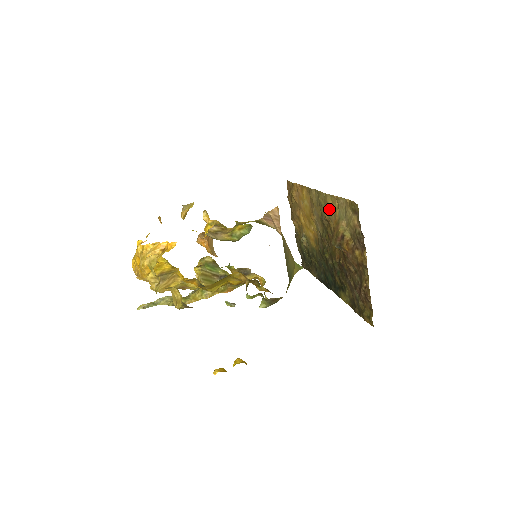
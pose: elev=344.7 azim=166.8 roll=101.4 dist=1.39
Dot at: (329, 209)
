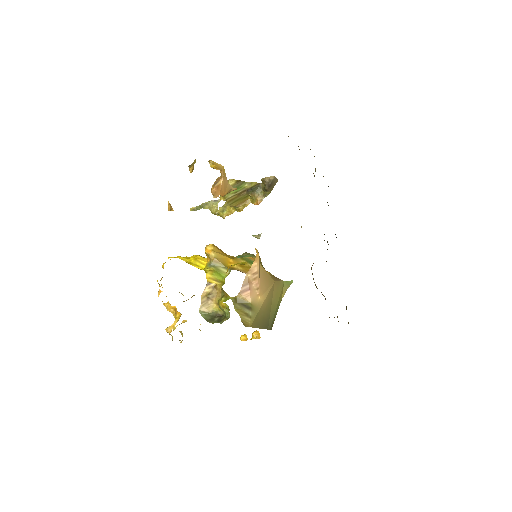
Dot at: occluded
